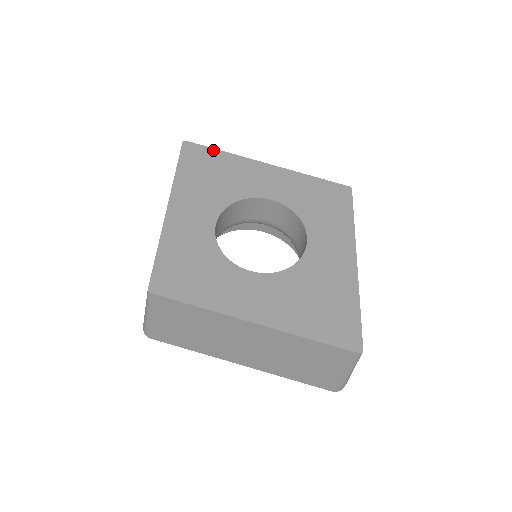
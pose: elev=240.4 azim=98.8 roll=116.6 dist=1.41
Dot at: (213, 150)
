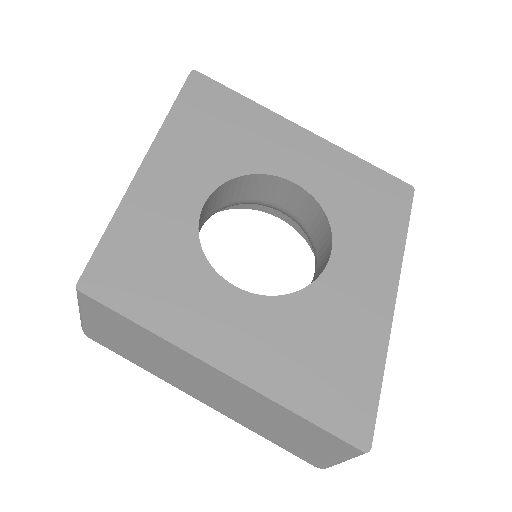
Dot at: (231, 92)
